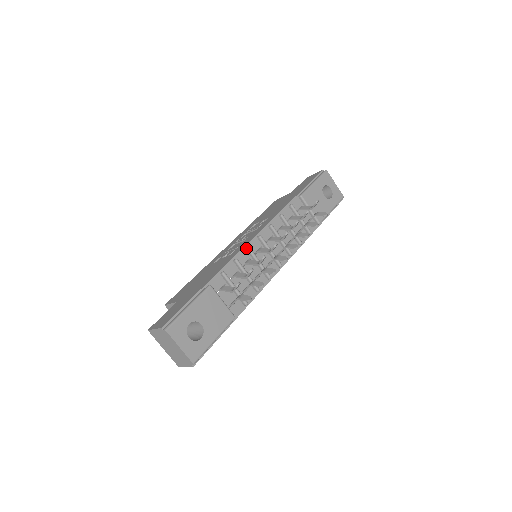
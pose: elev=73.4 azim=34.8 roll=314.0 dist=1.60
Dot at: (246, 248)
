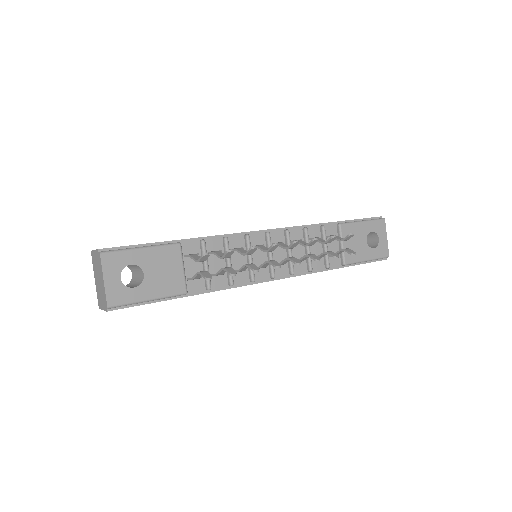
Dot at: (245, 234)
